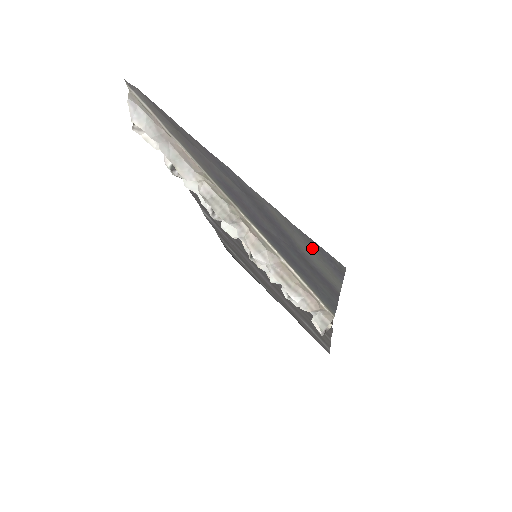
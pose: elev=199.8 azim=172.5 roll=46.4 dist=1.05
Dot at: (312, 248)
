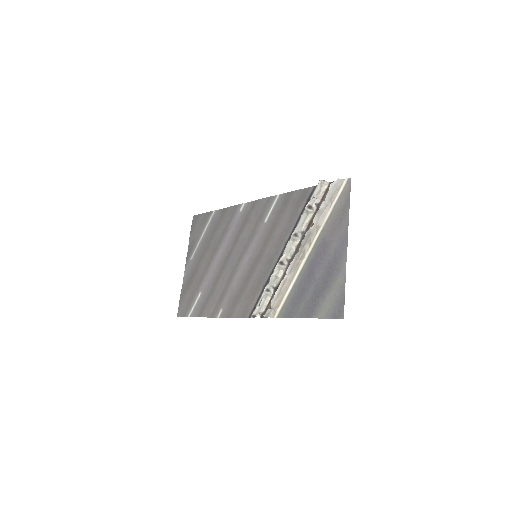
Dot at: (337, 300)
